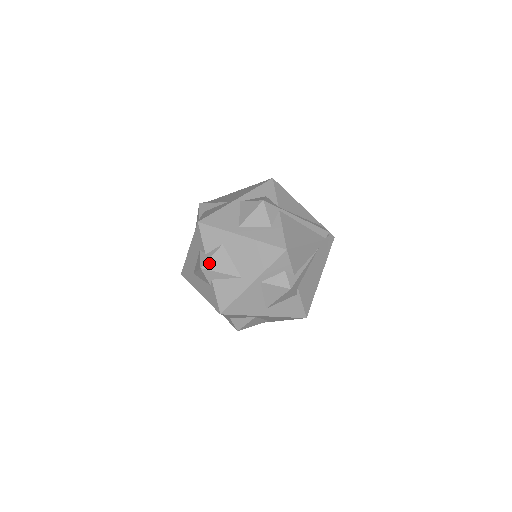
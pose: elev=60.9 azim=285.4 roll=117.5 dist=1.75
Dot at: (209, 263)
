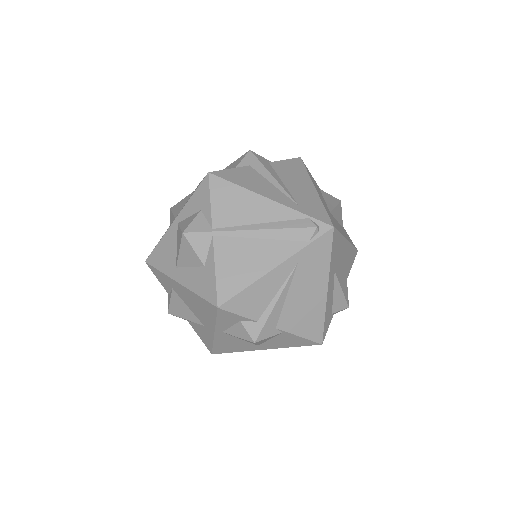
Dot at: (171, 308)
